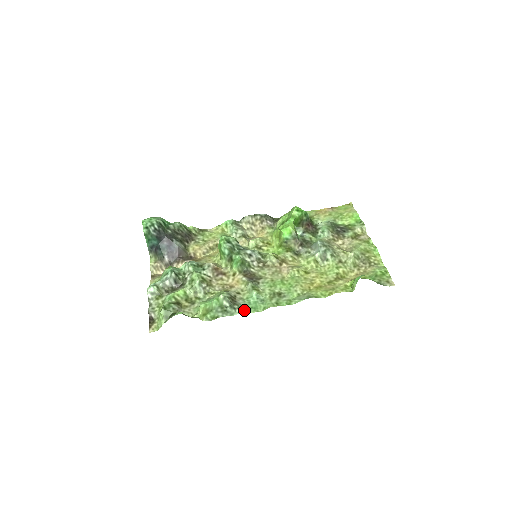
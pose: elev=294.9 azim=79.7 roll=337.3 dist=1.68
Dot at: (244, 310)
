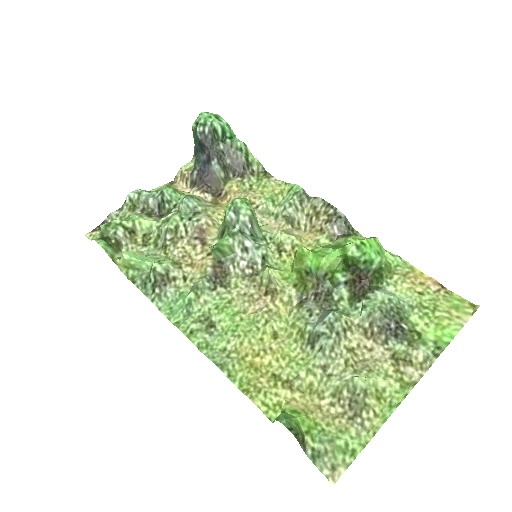
Dot at: (161, 302)
